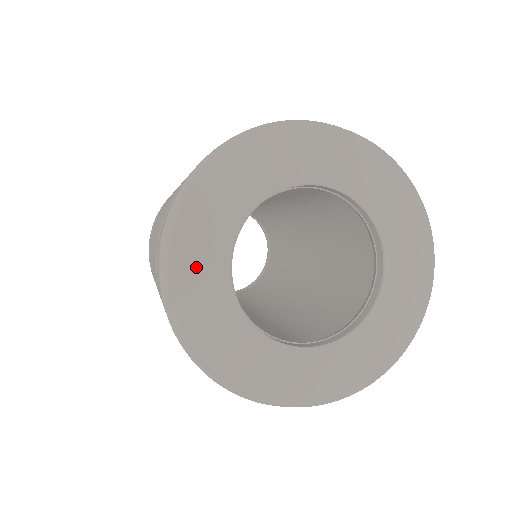
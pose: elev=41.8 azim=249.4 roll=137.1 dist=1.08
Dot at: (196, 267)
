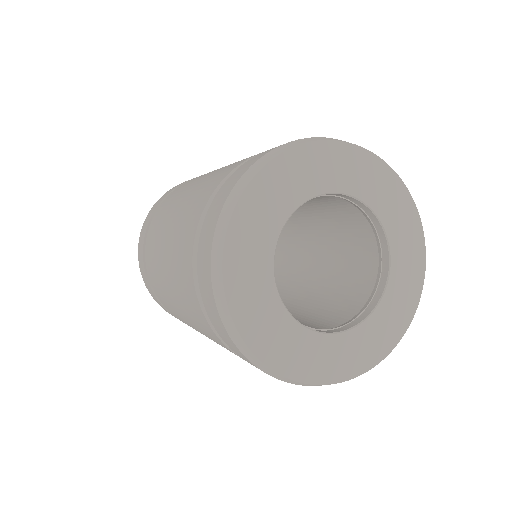
Dot at: (254, 223)
